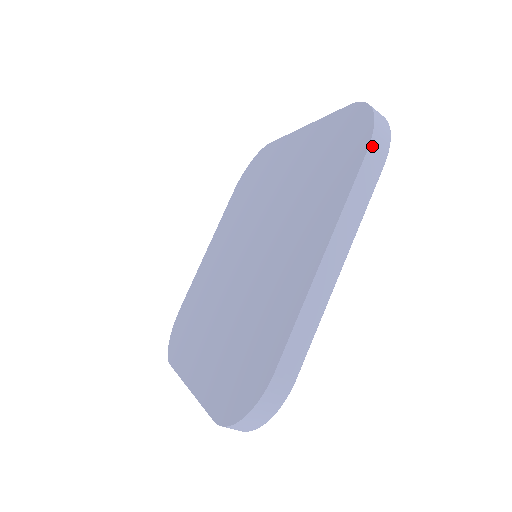
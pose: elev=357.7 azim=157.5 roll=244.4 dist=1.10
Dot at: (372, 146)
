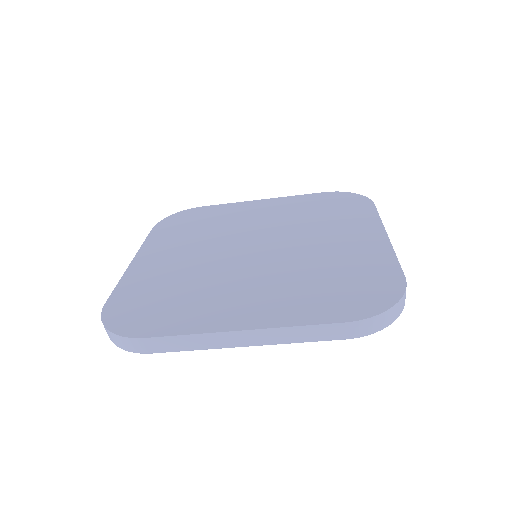
Dot at: (373, 204)
